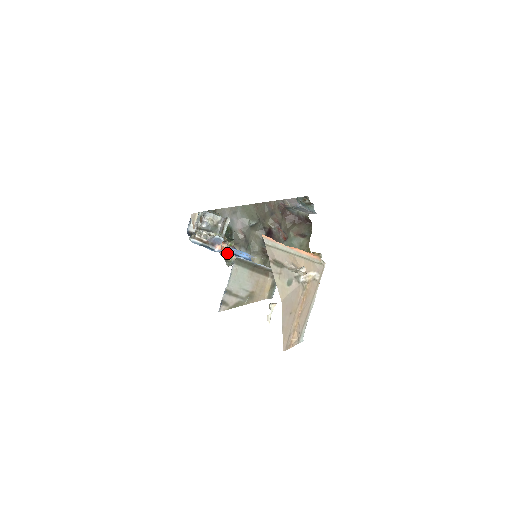
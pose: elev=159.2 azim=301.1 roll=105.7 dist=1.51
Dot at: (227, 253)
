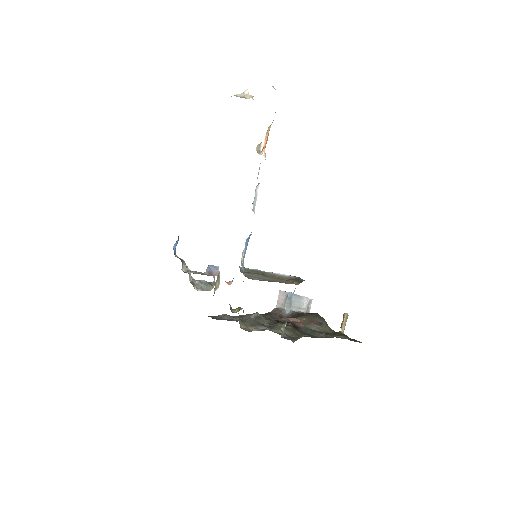
Dot at: (231, 283)
